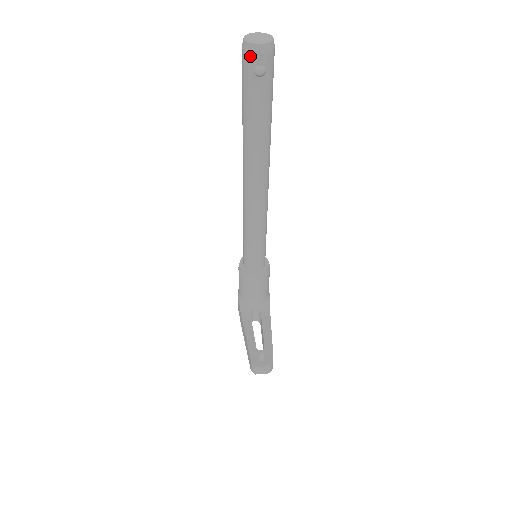
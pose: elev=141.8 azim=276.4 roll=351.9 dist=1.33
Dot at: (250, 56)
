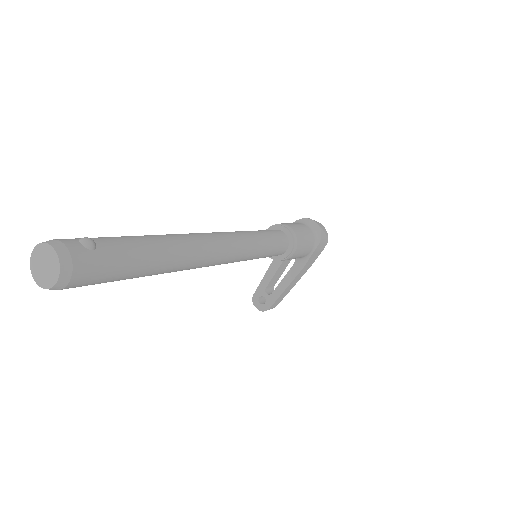
Dot at: occluded
